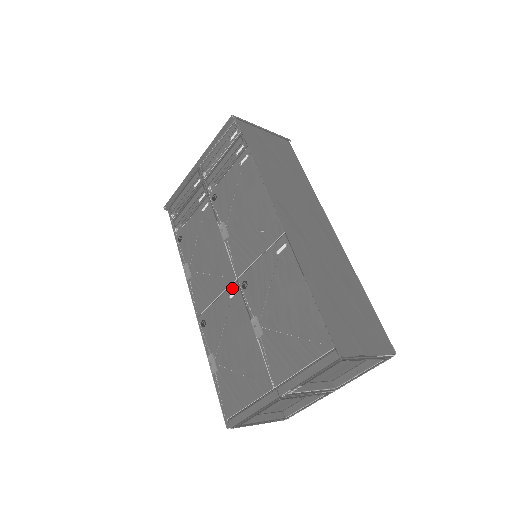
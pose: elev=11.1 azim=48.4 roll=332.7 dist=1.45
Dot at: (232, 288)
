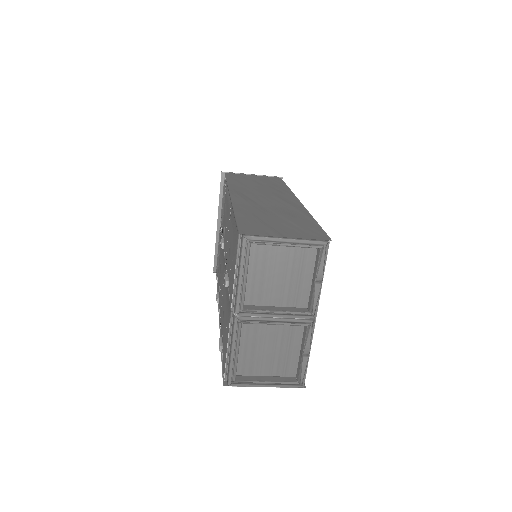
Dot at: (224, 274)
